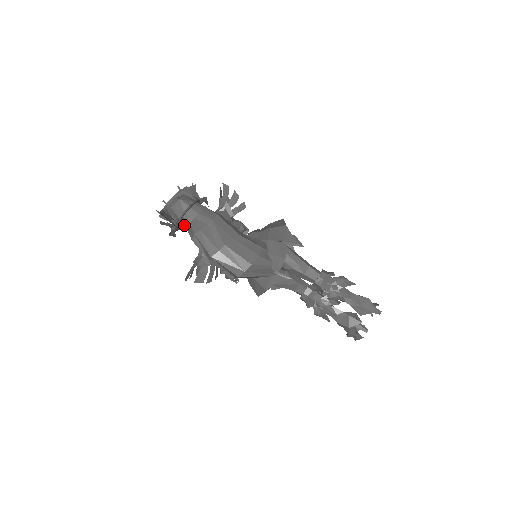
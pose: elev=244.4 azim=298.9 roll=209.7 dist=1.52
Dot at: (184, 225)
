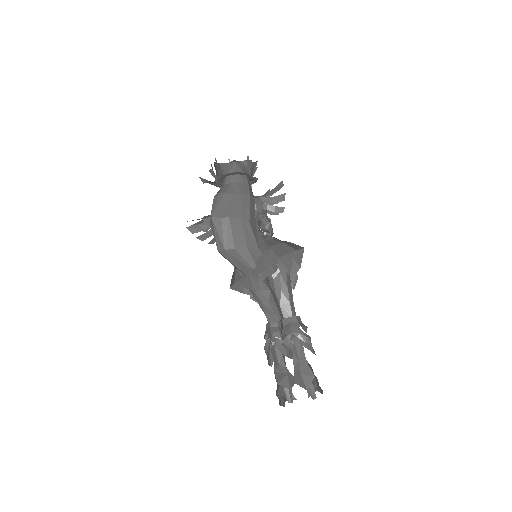
Dot at: (222, 184)
